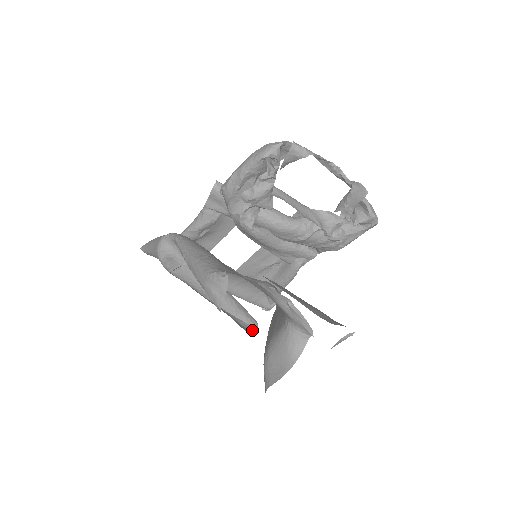
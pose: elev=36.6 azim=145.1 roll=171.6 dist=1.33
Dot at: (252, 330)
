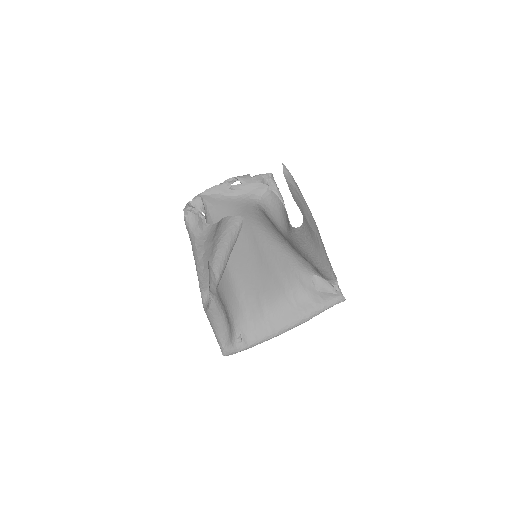
Dot at: (242, 221)
